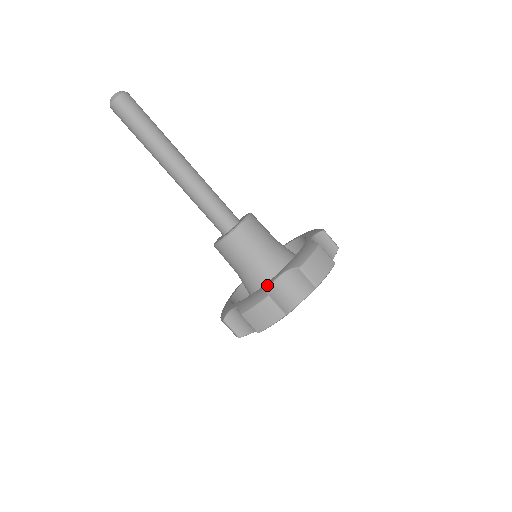
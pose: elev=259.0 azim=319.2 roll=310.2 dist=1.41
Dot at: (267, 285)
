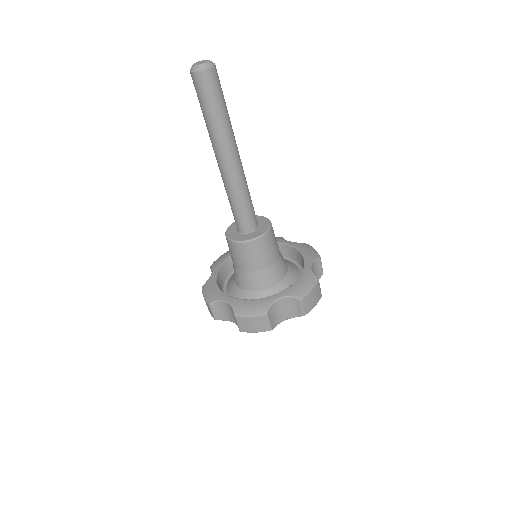
Dot at: (219, 296)
